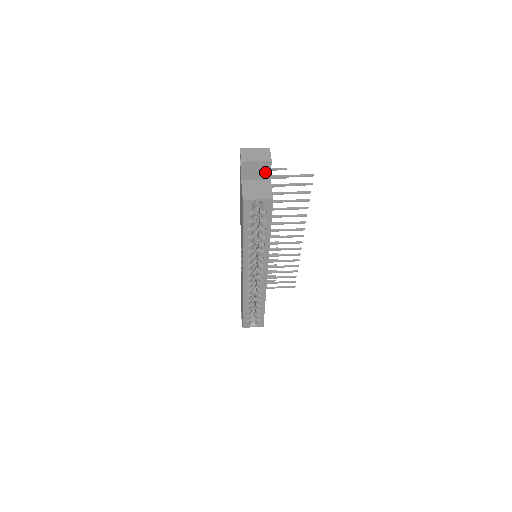
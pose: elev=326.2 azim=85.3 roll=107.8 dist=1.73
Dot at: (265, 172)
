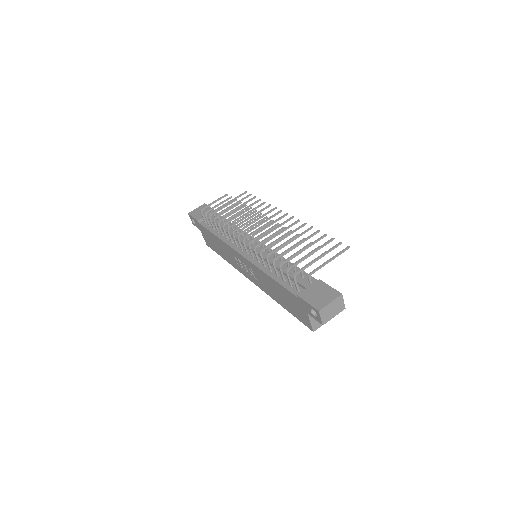
Dot at: occluded
